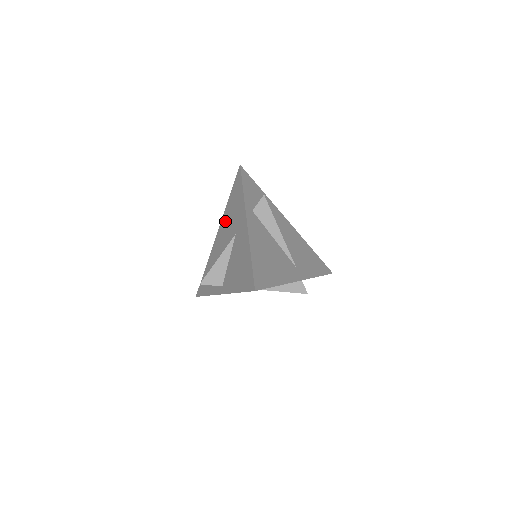
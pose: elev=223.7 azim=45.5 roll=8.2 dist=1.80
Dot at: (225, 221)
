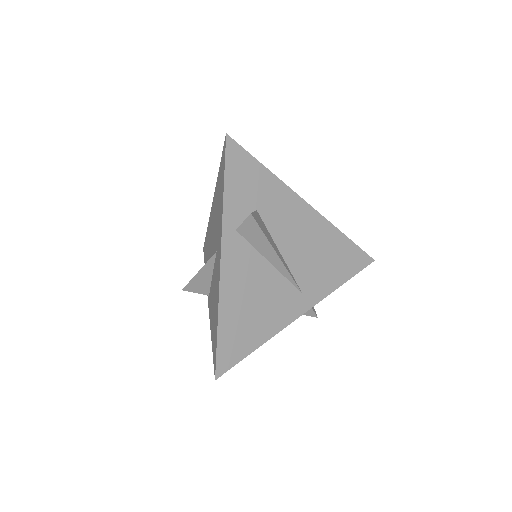
Dot at: (215, 203)
